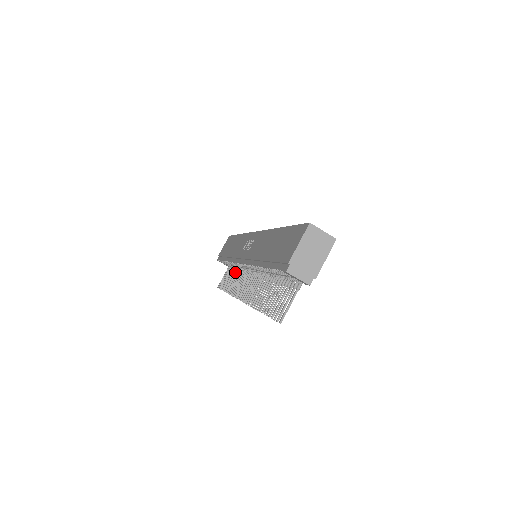
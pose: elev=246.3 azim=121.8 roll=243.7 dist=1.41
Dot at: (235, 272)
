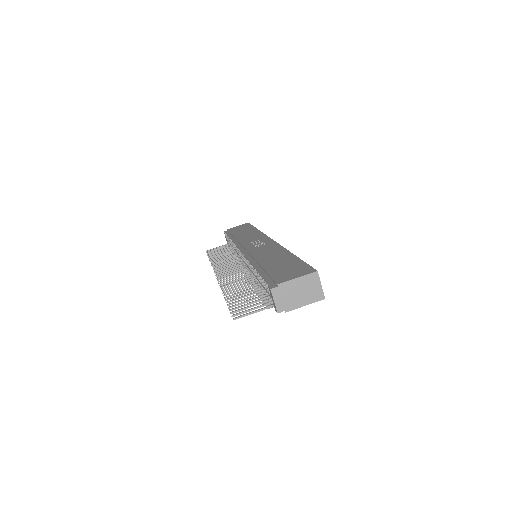
Dot at: (229, 252)
